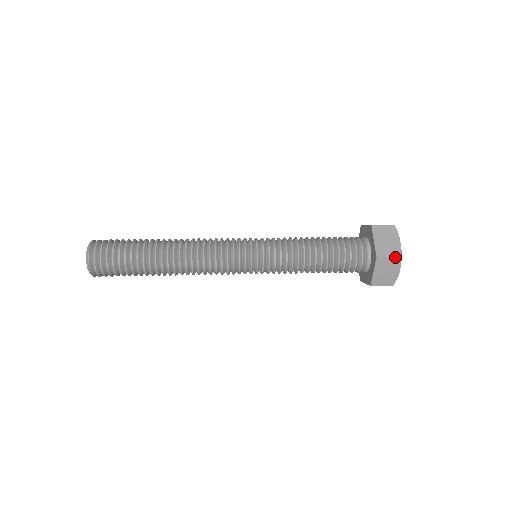
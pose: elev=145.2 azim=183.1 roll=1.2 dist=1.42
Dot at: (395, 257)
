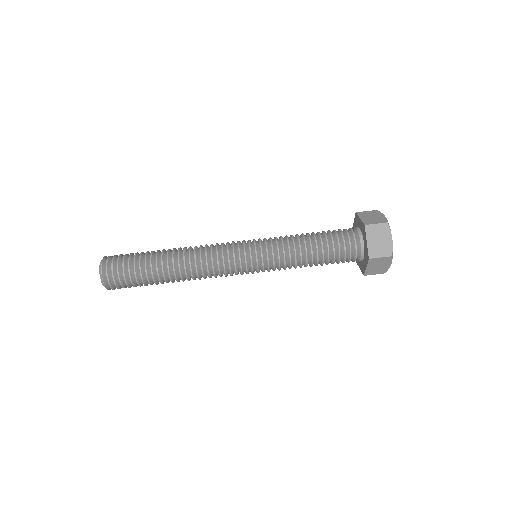
Dot at: (382, 223)
